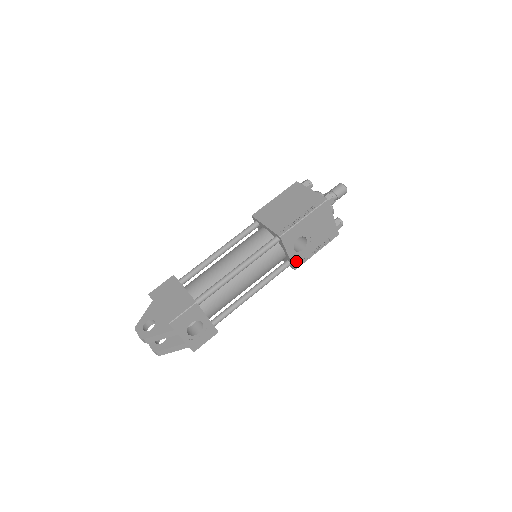
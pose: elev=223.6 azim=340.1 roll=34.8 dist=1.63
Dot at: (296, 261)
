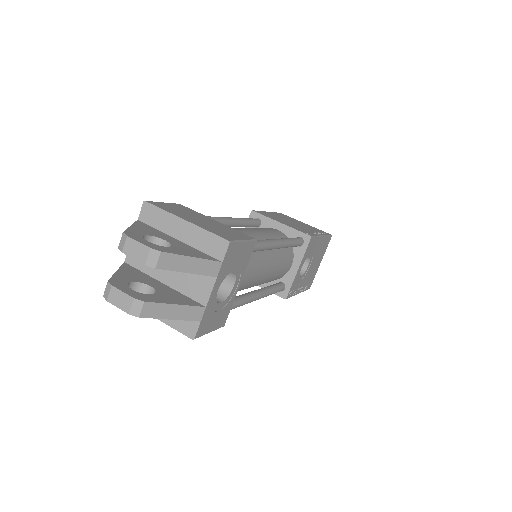
Dot at: (292, 287)
